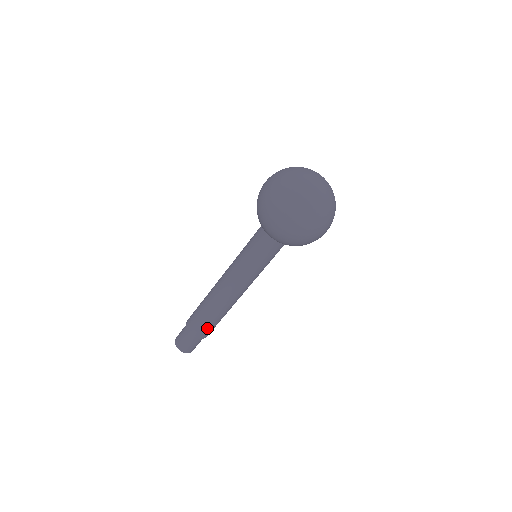
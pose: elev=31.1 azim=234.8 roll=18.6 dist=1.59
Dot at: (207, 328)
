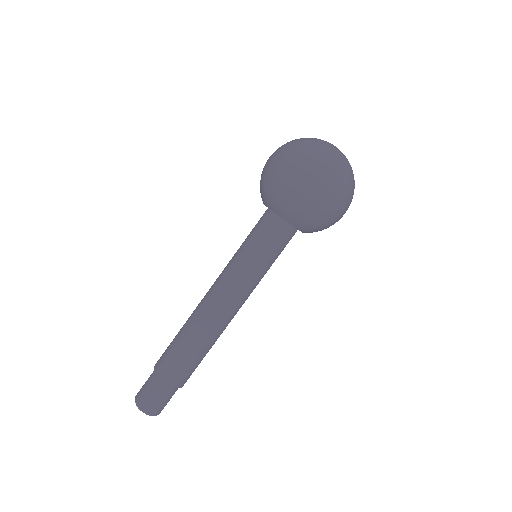
Dot at: (184, 366)
